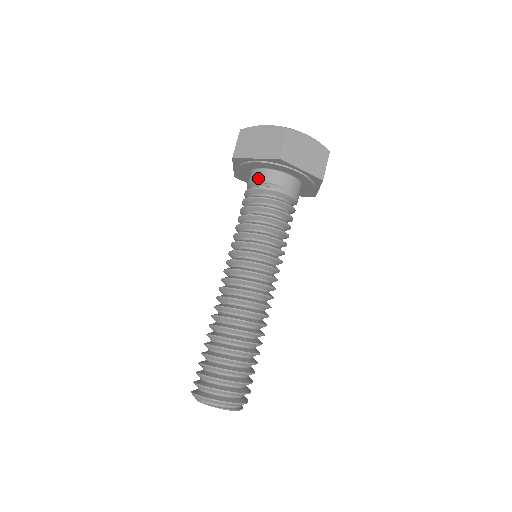
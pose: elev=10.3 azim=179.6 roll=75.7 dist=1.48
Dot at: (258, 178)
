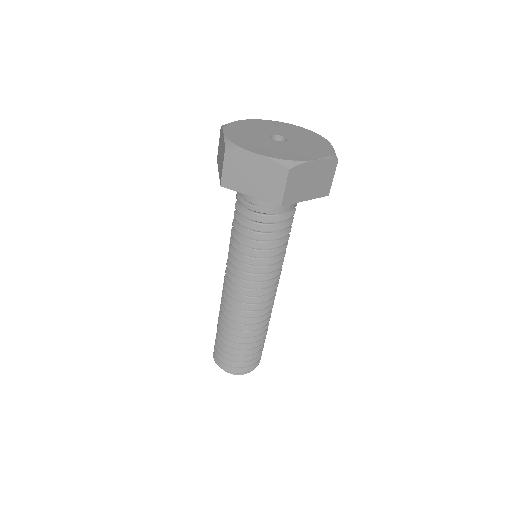
Dot at: occluded
